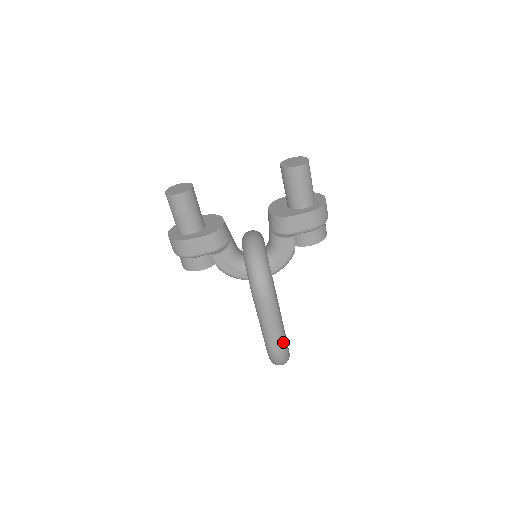
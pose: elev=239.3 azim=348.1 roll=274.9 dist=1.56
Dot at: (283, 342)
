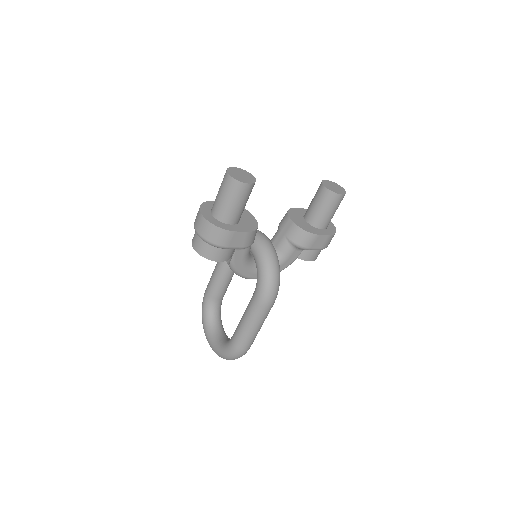
Dot at: (253, 341)
